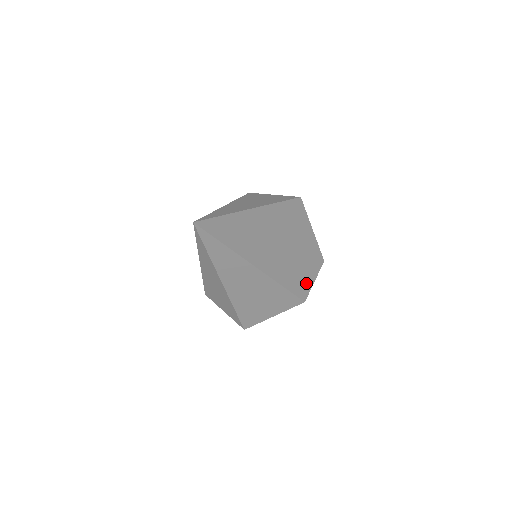
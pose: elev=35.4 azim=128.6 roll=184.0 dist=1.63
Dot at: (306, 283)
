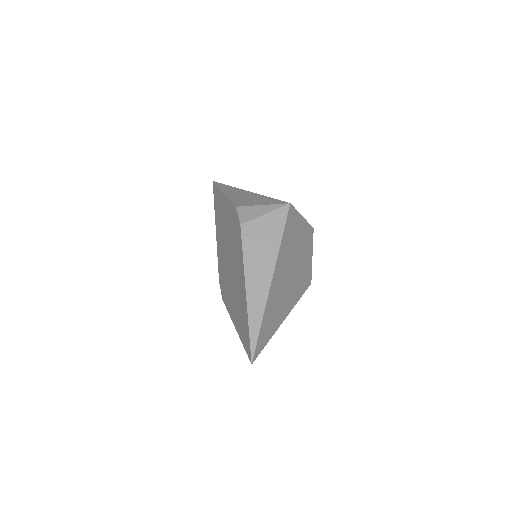
Dot at: (309, 269)
